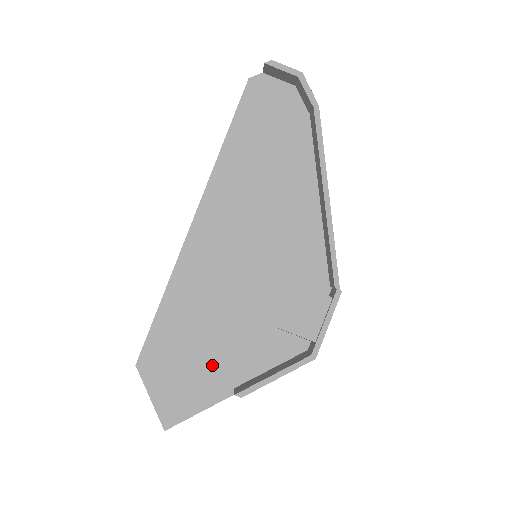
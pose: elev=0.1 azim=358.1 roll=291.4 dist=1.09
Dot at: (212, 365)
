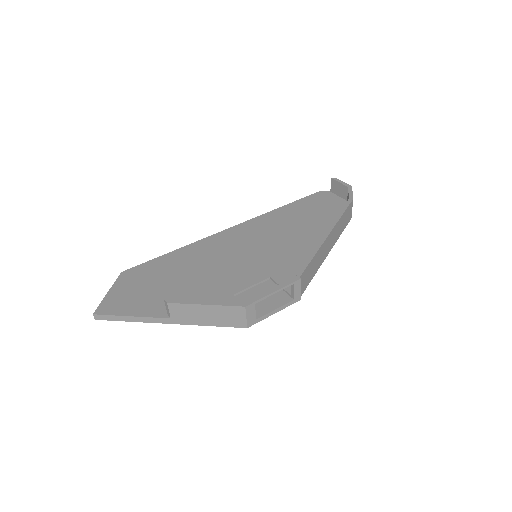
Dot at: (168, 294)
